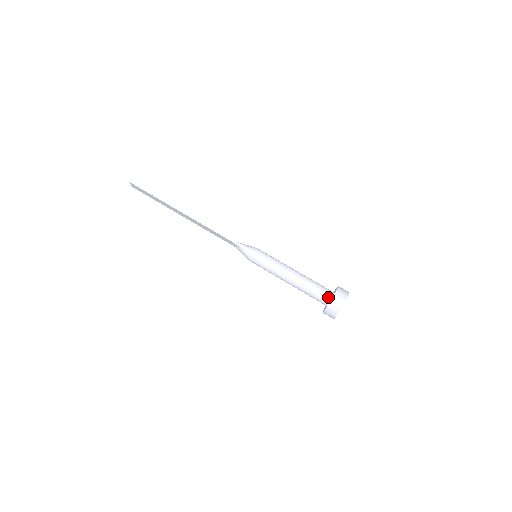
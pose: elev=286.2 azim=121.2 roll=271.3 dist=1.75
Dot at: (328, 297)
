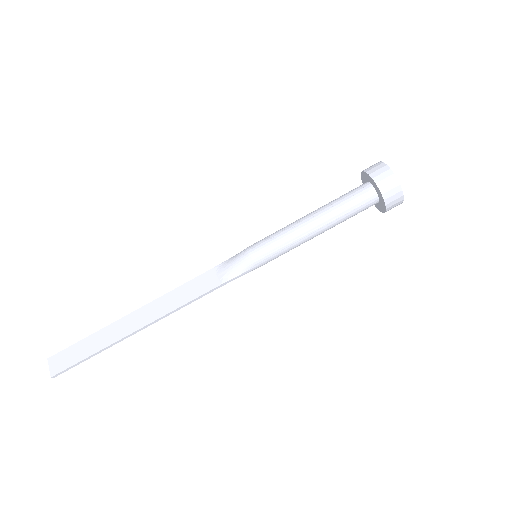
Dot at: occluded
